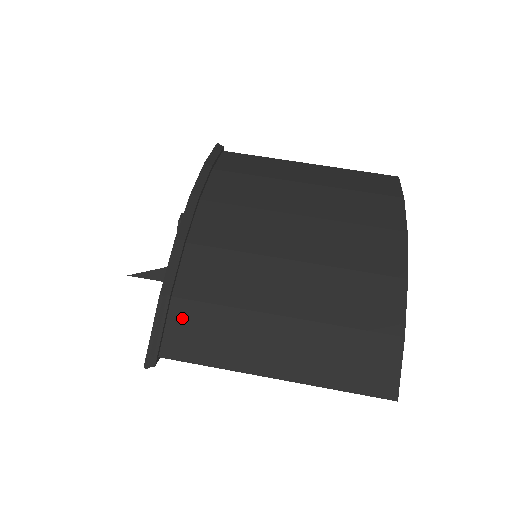
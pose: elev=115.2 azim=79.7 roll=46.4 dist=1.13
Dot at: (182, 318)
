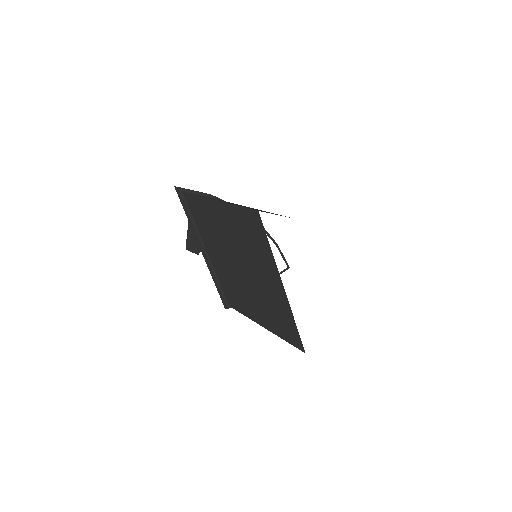
Dot at: occluded
